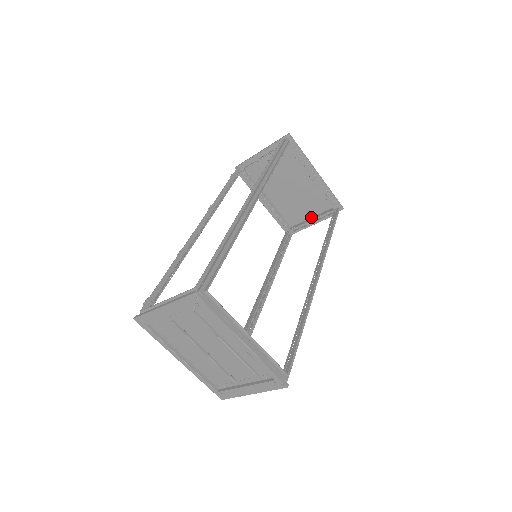
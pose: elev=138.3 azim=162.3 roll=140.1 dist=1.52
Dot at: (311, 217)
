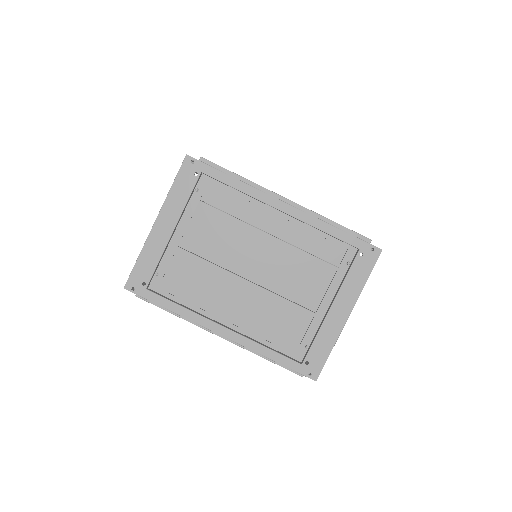
Dot at: occluded
